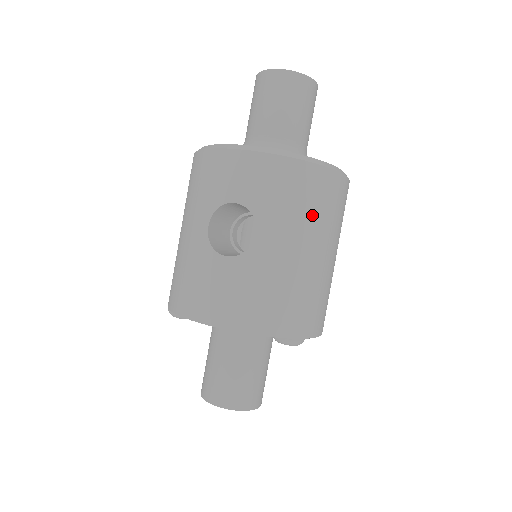
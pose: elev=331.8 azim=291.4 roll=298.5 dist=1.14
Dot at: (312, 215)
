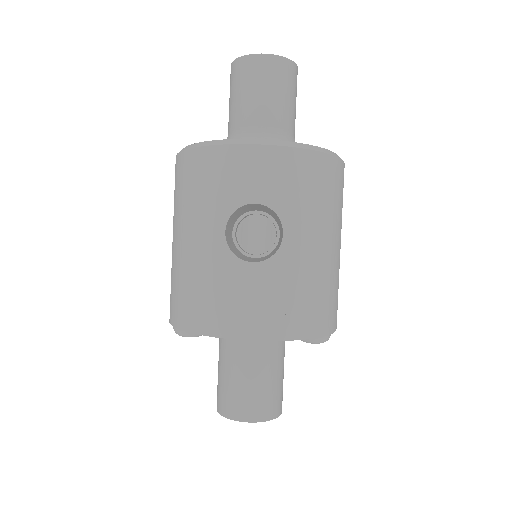
Dot at: (329, 207)
